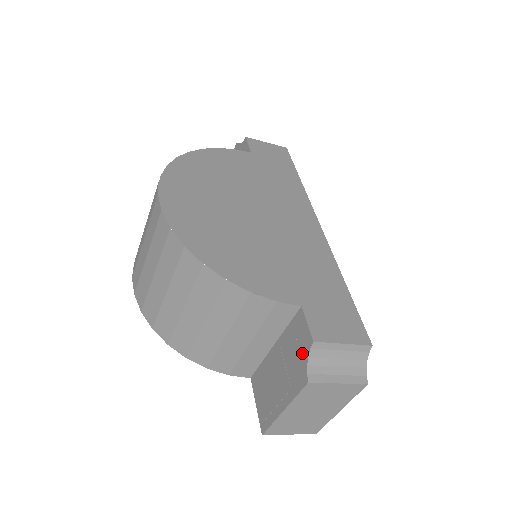
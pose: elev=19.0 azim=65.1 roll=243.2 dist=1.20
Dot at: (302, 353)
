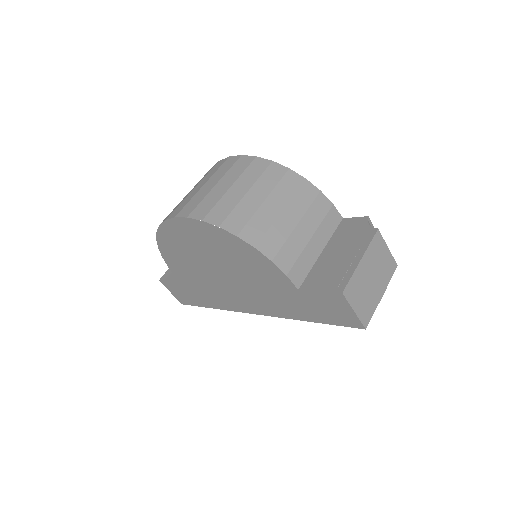
Dot at: (361, 227)
